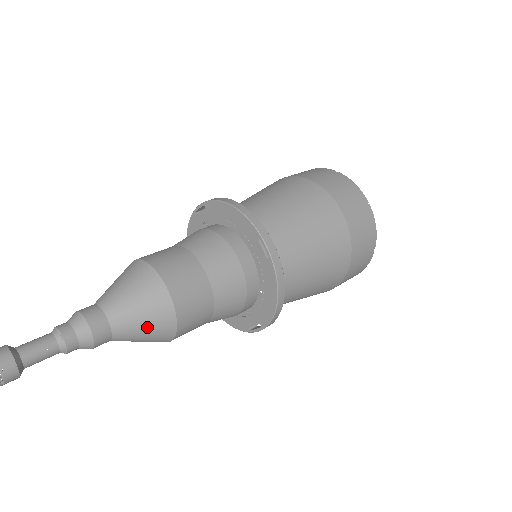
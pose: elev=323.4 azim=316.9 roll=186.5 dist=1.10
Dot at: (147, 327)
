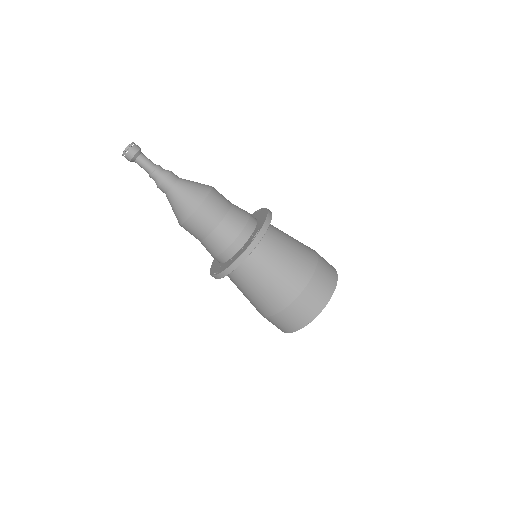
Dot at: (182, 203)
